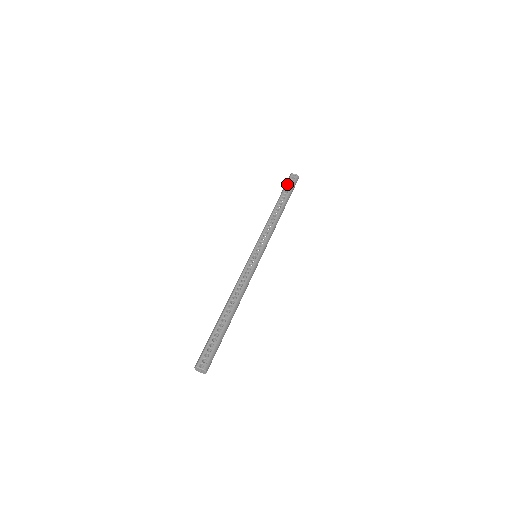
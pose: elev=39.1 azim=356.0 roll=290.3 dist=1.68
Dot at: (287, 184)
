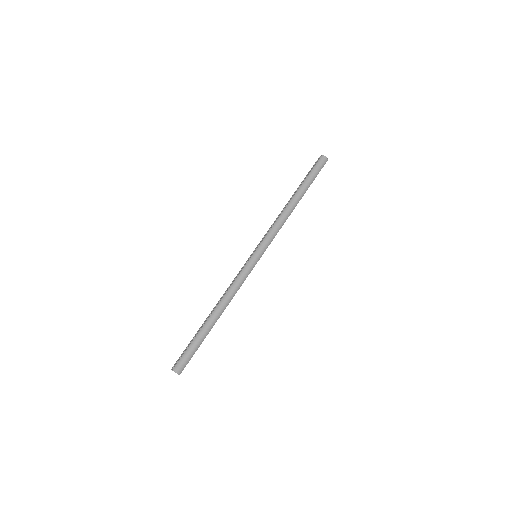
Dot at: (309, 171)
